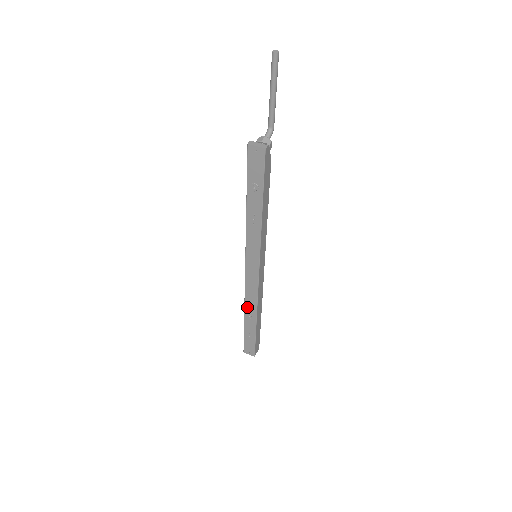
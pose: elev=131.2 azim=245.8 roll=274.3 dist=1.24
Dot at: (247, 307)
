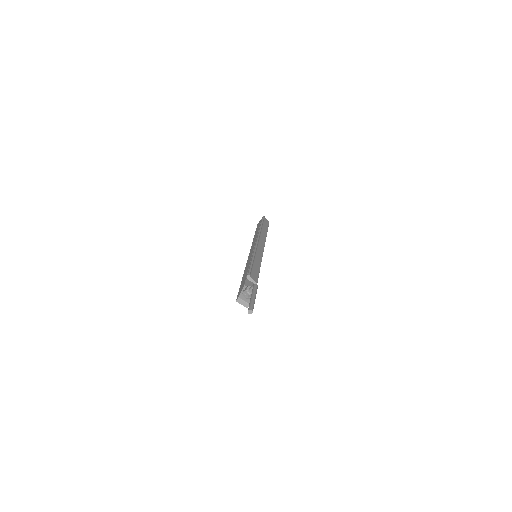
Dot at: occluded
